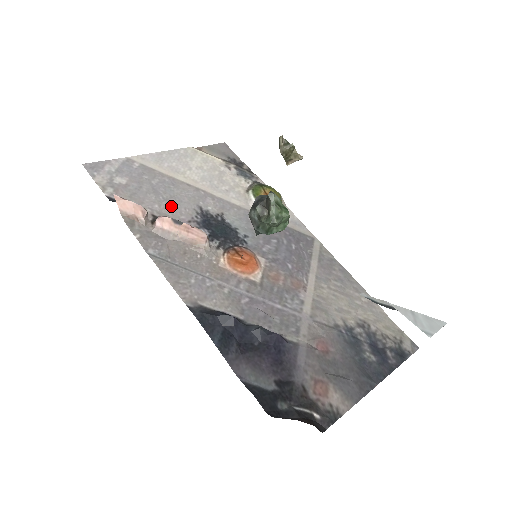
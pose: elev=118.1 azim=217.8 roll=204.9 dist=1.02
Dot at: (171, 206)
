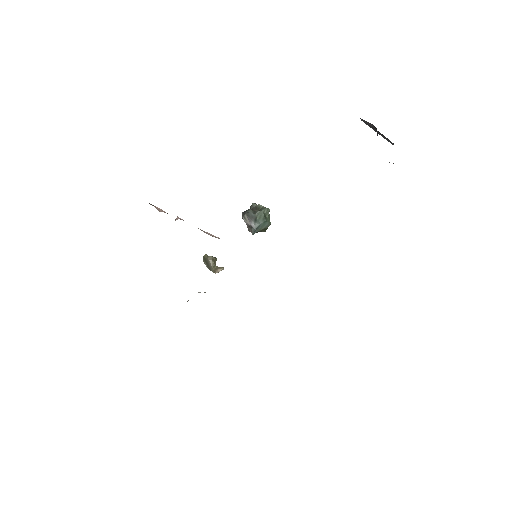
Dot at: occluded
